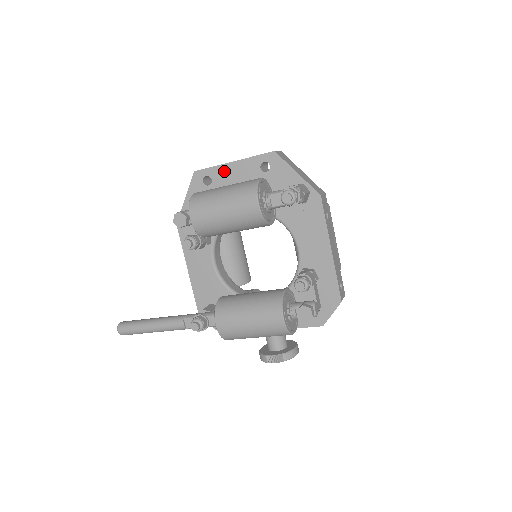
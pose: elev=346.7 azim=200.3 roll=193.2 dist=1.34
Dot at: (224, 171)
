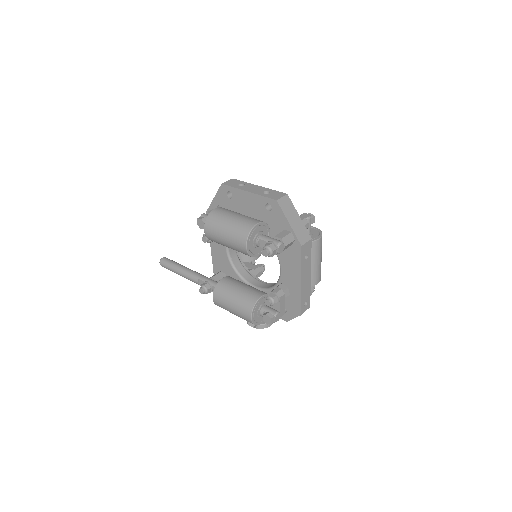
Dot at: (241, 195)
